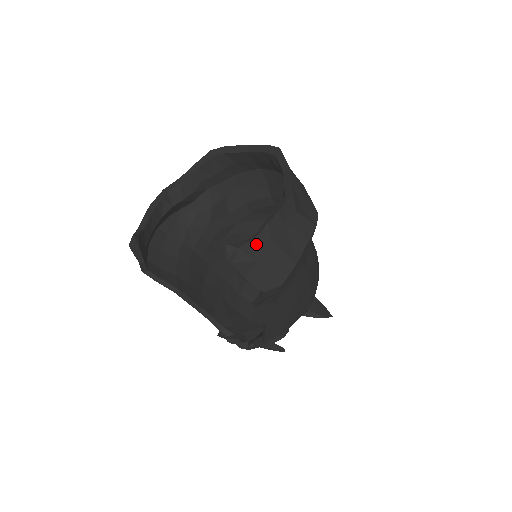
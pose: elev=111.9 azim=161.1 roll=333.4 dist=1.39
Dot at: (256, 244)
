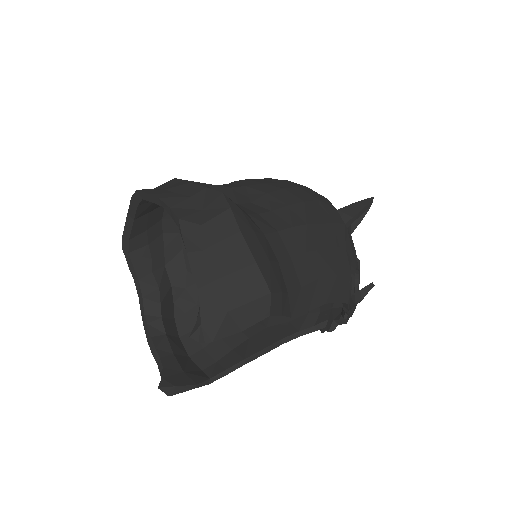
Dot at: (207, 302)
